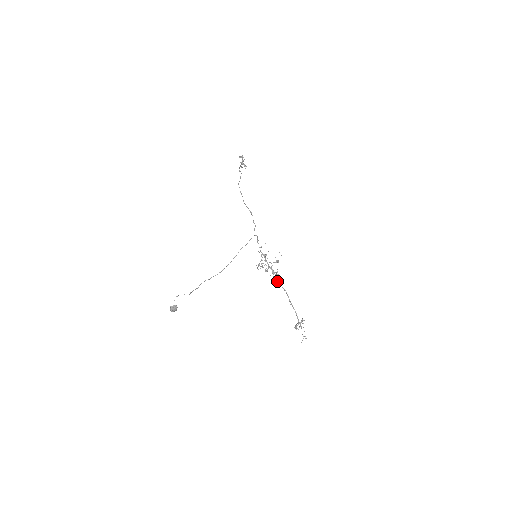
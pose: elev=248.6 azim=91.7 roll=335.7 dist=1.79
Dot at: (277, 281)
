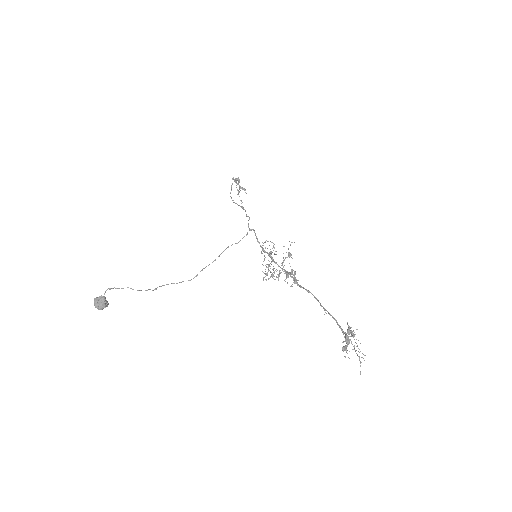
Dot at: (294, 282)
